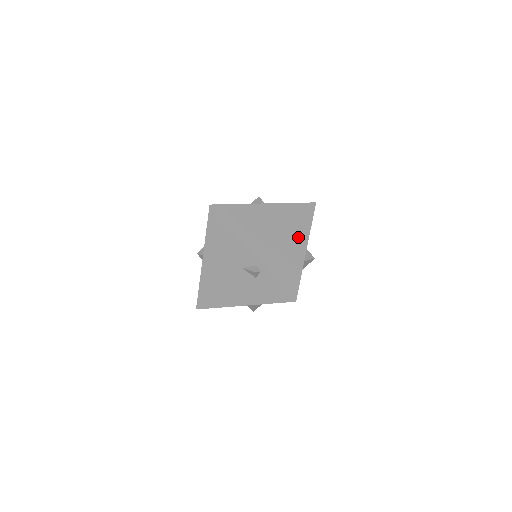
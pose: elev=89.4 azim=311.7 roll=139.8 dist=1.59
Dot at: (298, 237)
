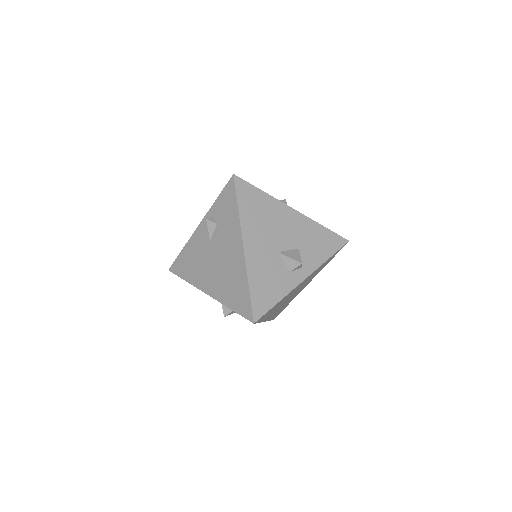
Dot at: occluded
